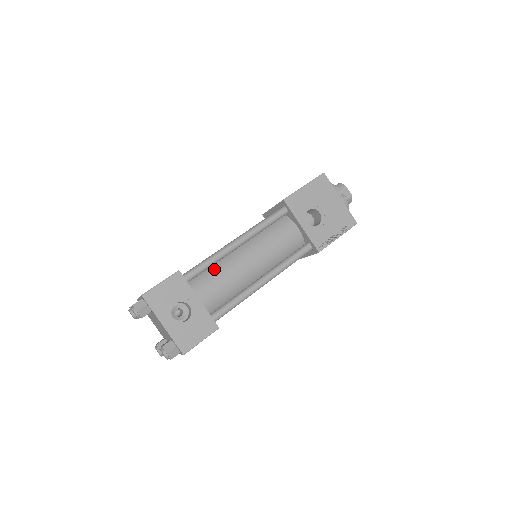
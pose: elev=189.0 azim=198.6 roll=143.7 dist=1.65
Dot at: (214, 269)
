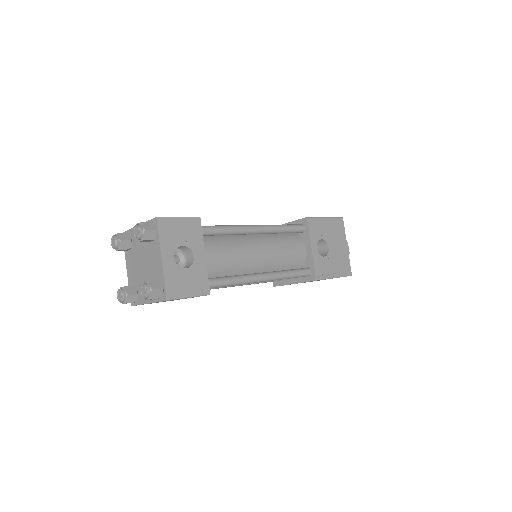
Dot at: (225, 240)
